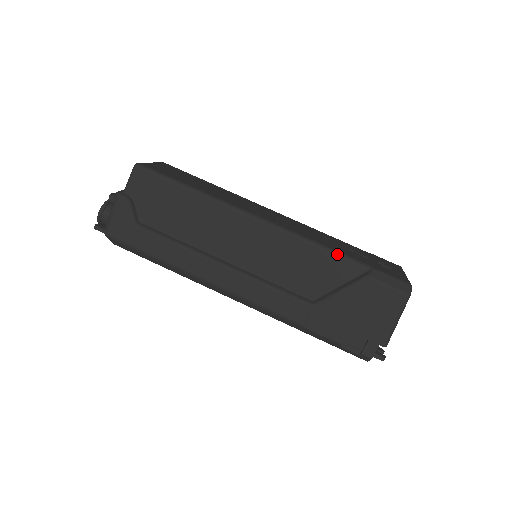
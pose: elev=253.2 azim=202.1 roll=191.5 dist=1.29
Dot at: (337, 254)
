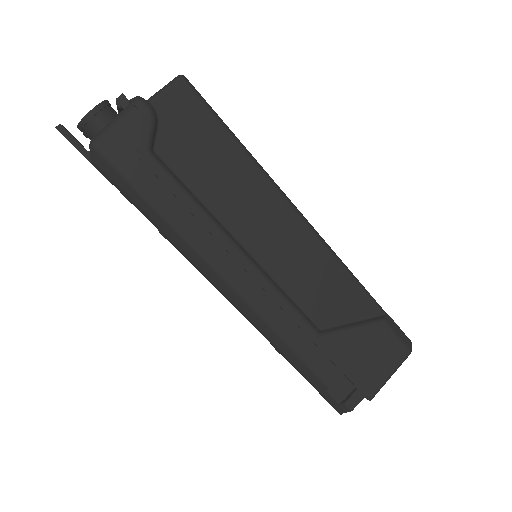
Dot at: (362, 287)
